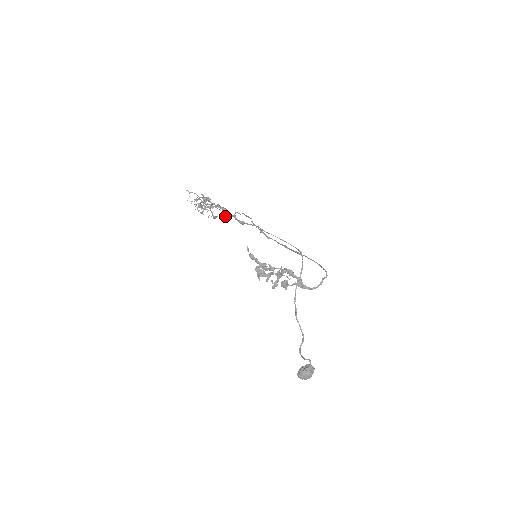
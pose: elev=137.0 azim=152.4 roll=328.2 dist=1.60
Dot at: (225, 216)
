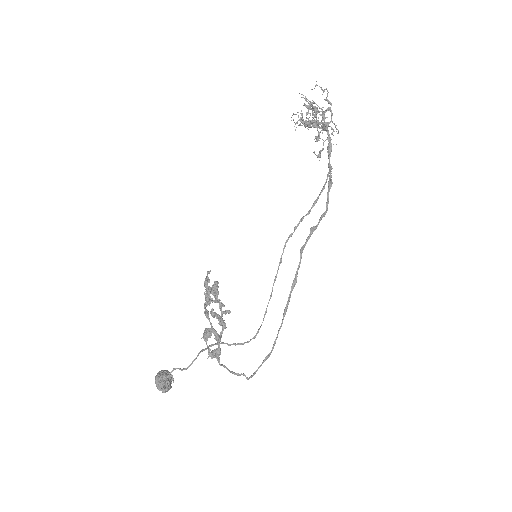
Dot at: (320, 157)
